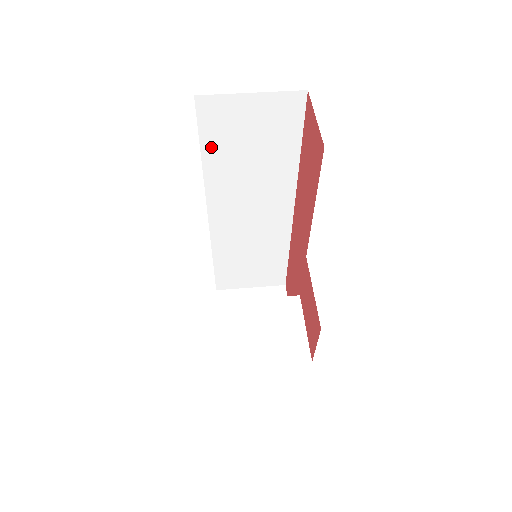
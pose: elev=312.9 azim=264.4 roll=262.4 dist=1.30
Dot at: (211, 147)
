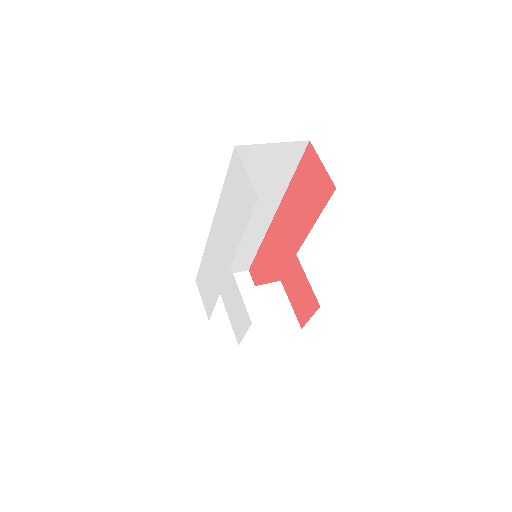
Dot at: occluded
